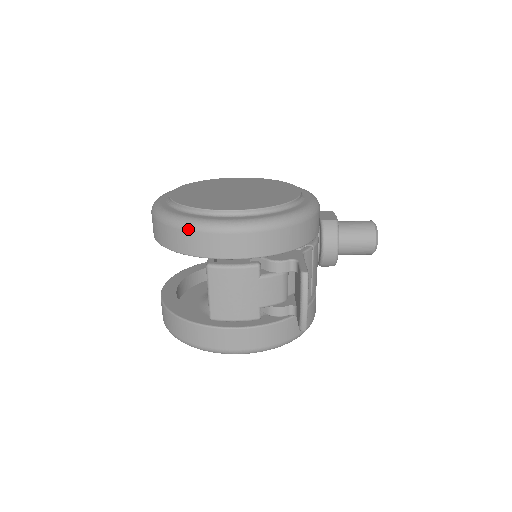
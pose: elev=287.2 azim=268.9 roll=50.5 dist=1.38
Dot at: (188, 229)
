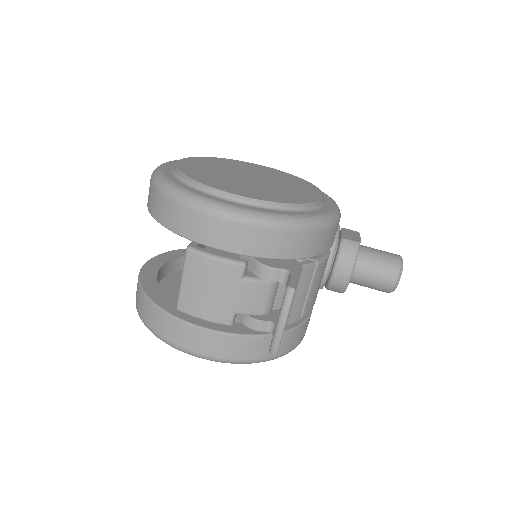
Dot at: (177, 201)
